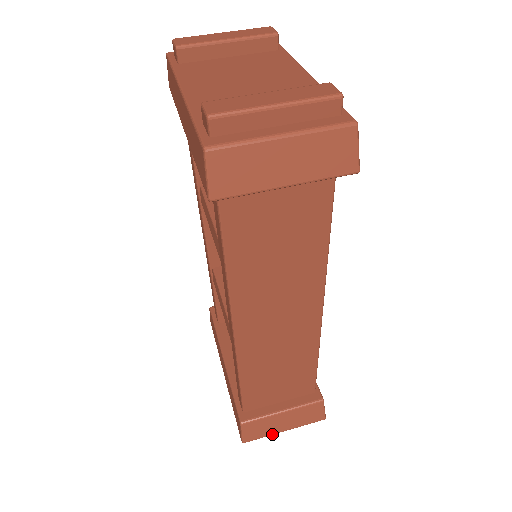
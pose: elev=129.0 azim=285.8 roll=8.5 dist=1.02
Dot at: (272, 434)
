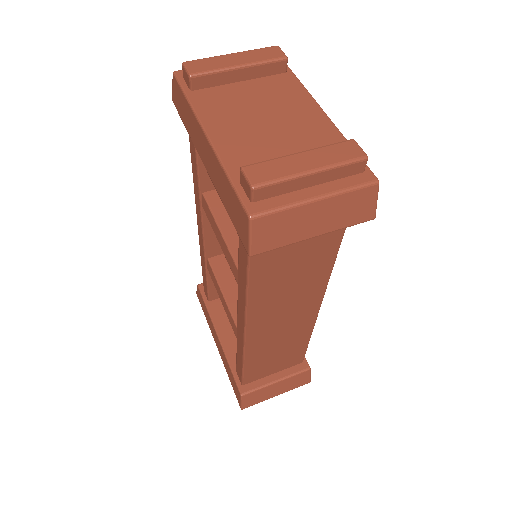
Dot at: (266, 399)
